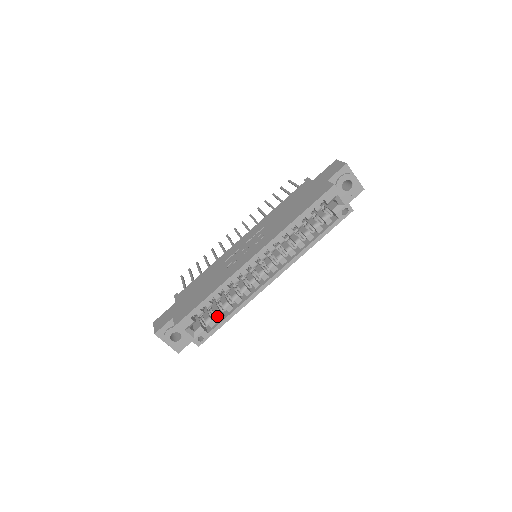
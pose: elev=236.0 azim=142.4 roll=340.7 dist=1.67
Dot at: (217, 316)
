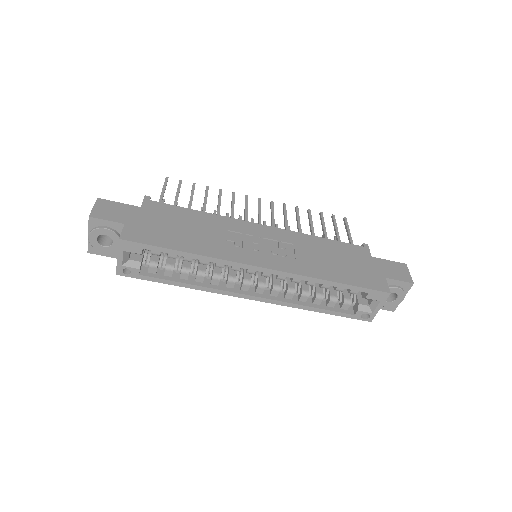
Dot at: (166, 270)
